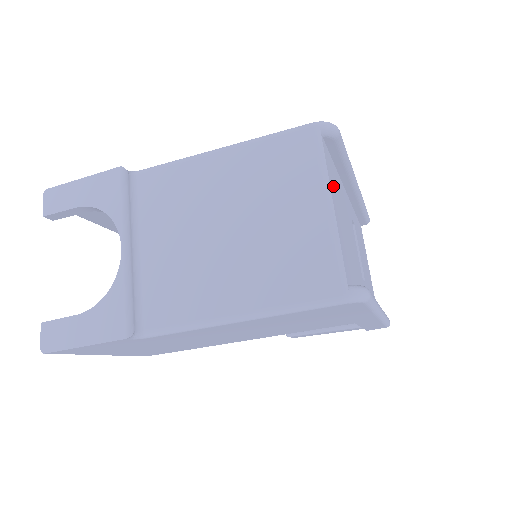
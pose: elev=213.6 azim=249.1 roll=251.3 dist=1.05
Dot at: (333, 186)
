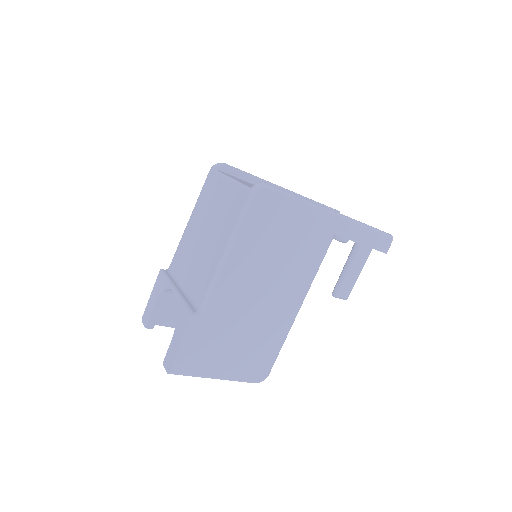
Dot at: occluded
